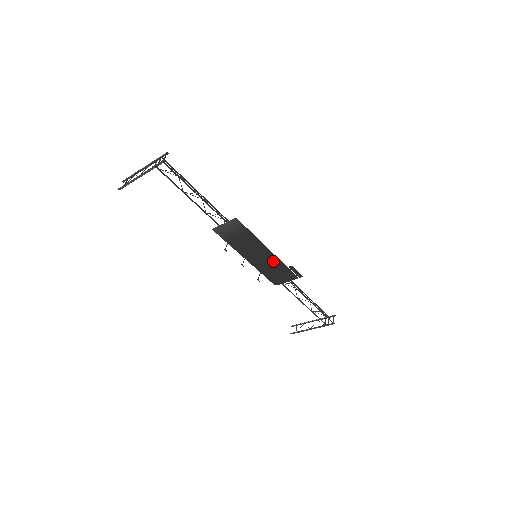
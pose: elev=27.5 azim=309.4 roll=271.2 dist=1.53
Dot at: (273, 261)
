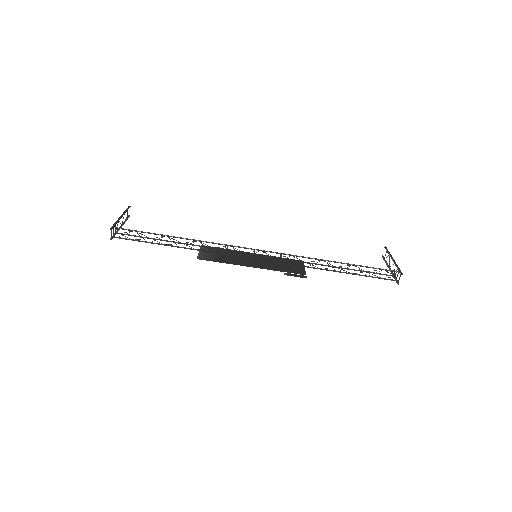
Dot at: (269, 266)
